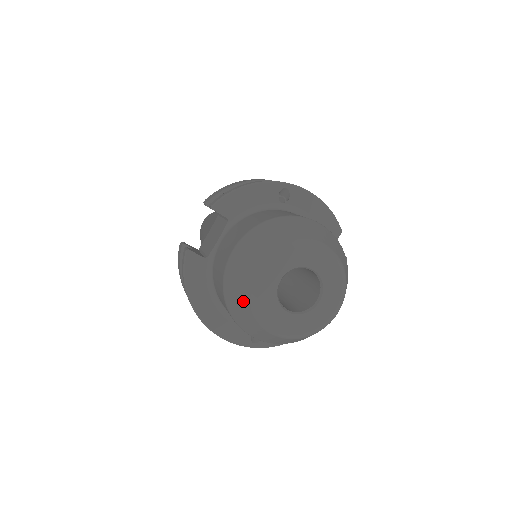
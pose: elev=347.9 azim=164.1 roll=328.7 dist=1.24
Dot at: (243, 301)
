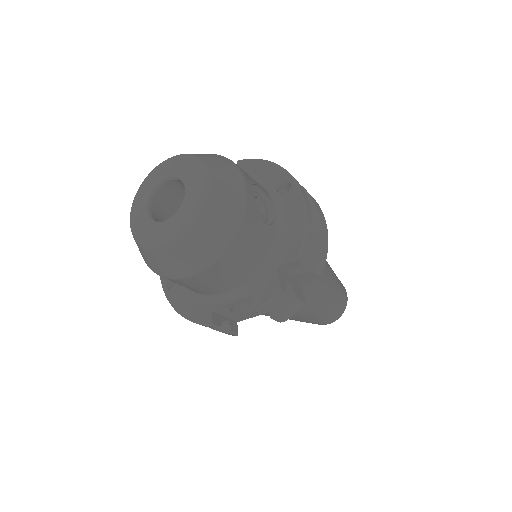
Dot at: occluded
